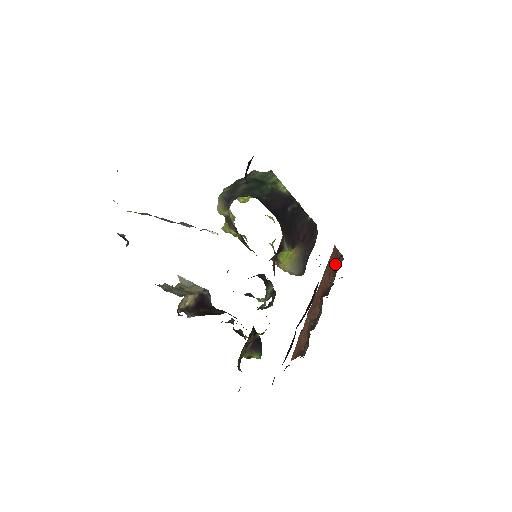
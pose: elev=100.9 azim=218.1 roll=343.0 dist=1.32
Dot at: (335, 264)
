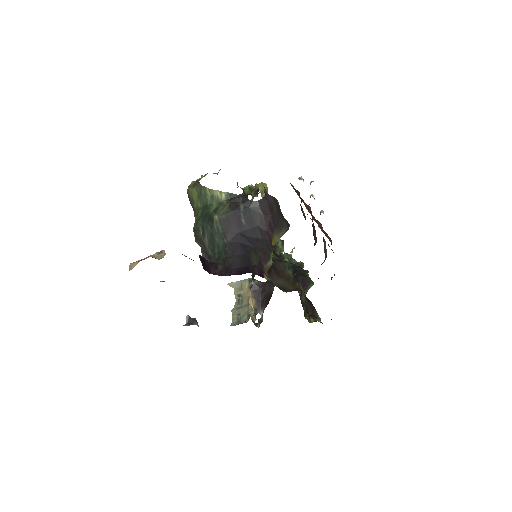
Dot at: occluded
